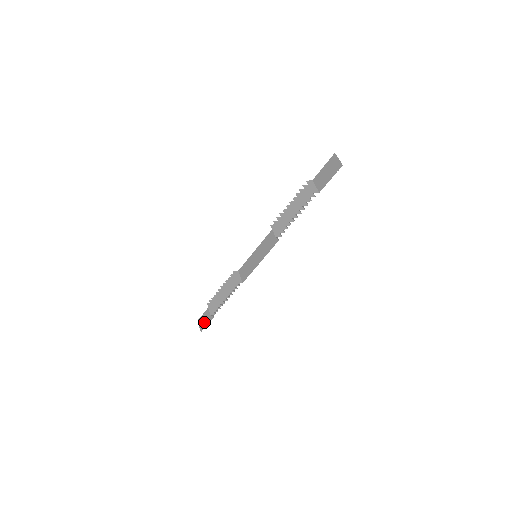
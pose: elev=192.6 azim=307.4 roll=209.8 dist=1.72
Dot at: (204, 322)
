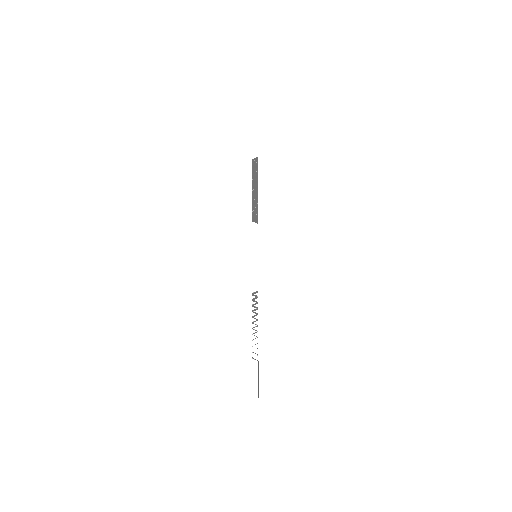
Dot at: (258, 384)
